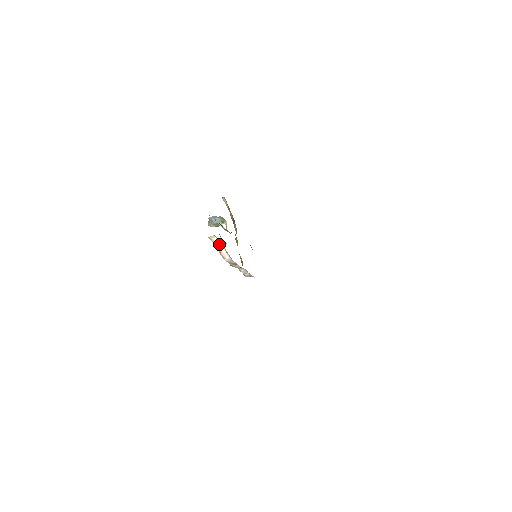
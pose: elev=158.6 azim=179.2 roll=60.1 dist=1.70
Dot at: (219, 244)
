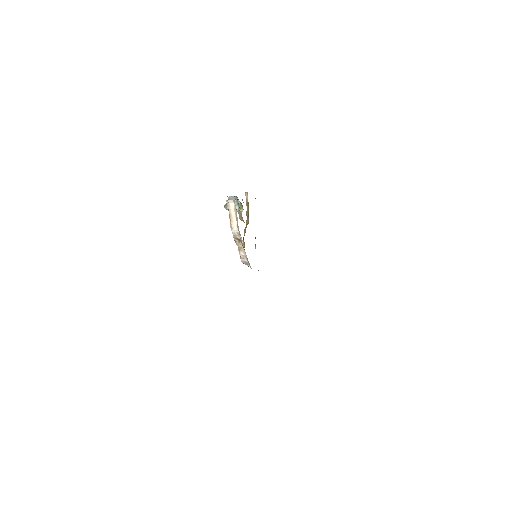
Dot at: (233, 212)
